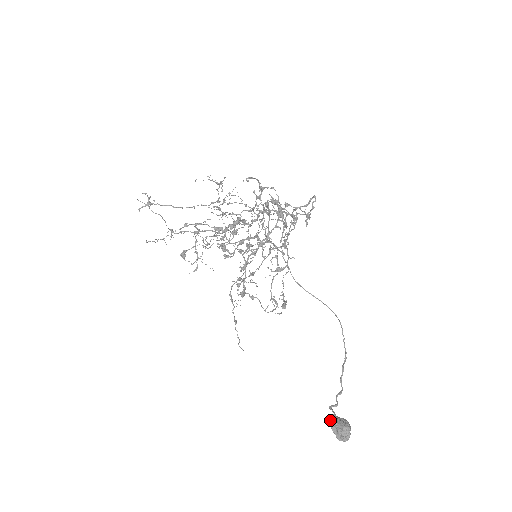
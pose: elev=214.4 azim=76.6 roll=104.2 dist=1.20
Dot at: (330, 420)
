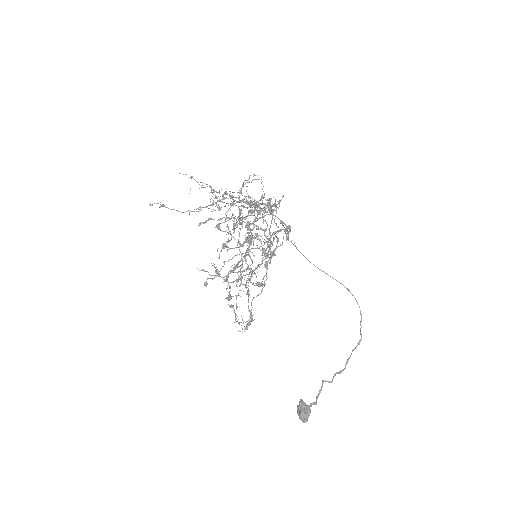
Dot at: occluded
